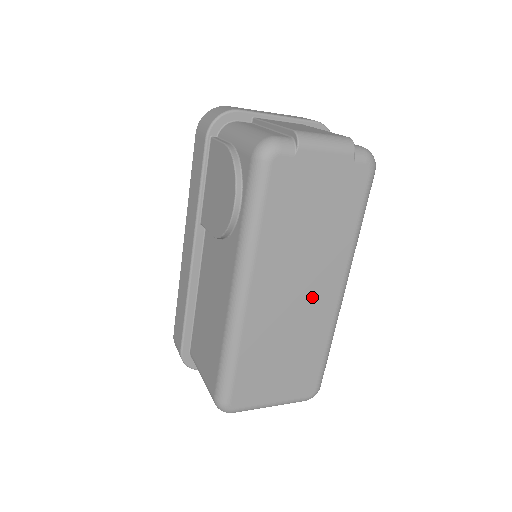
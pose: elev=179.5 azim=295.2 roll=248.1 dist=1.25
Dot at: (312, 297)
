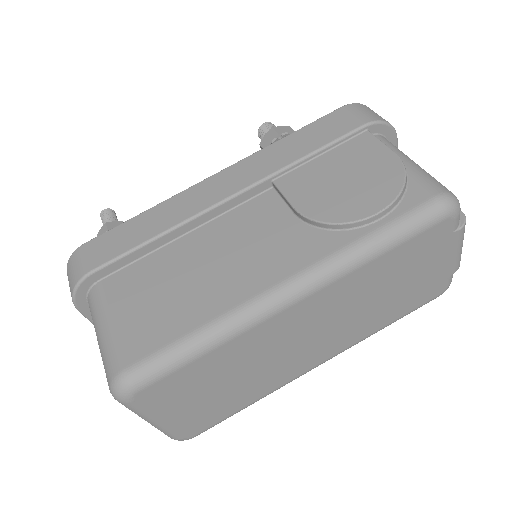
Dot at: (308, 350)
